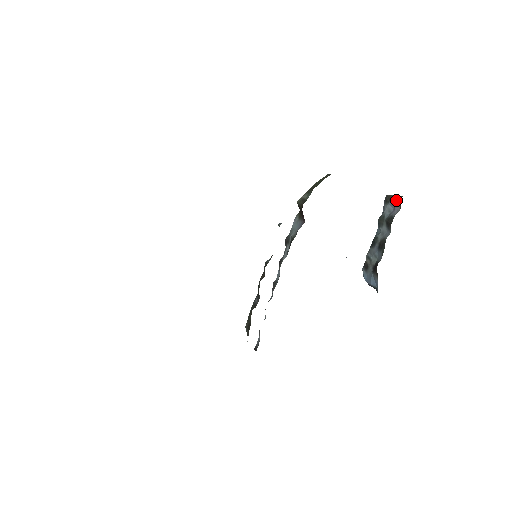
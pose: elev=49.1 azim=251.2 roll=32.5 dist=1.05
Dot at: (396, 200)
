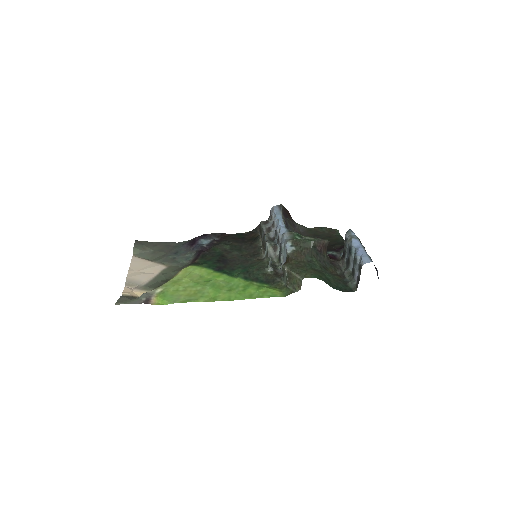
Dot at: (358, 281)
